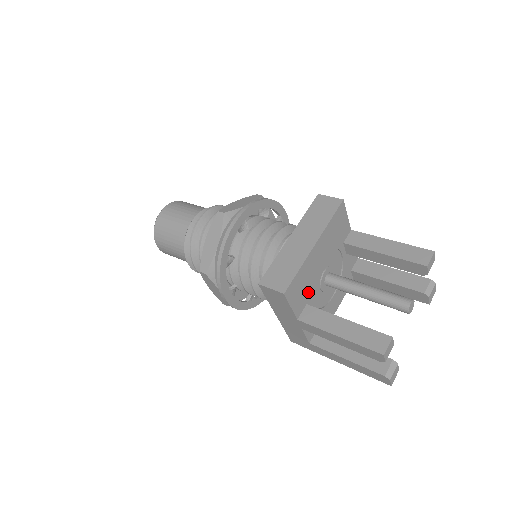
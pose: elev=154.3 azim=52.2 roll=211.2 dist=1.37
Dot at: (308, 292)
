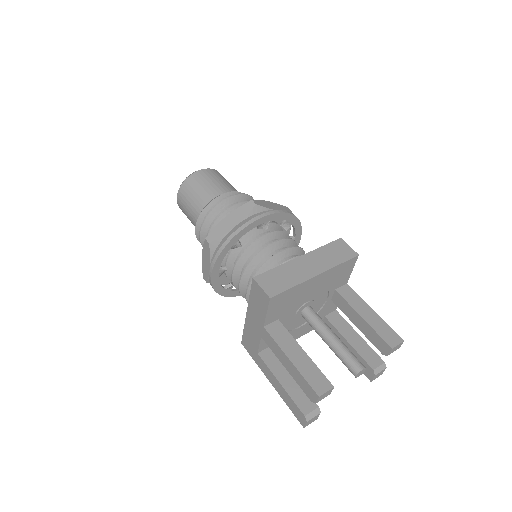
Dot at: (286, 310)
